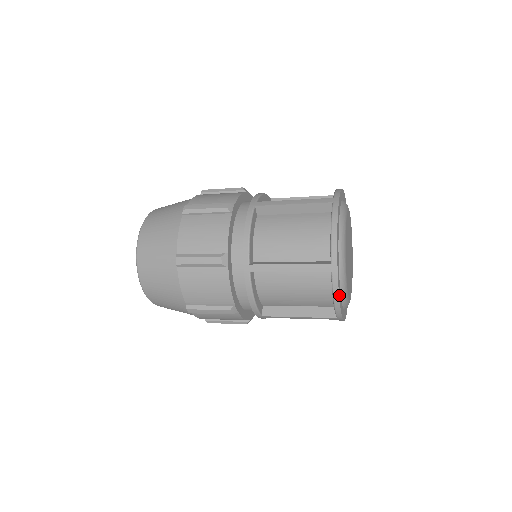
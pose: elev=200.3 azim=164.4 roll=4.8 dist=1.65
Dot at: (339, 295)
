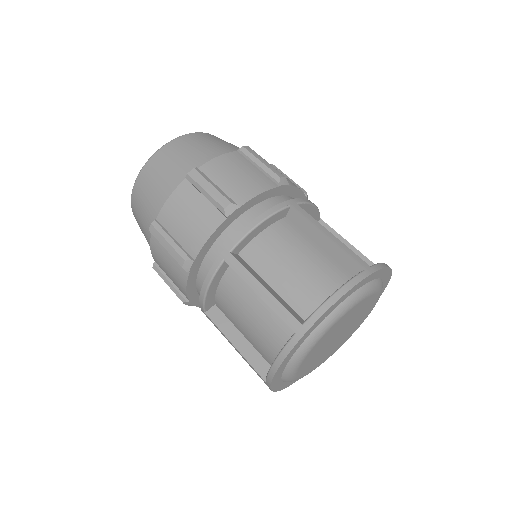
Dot at: (346, 293)
